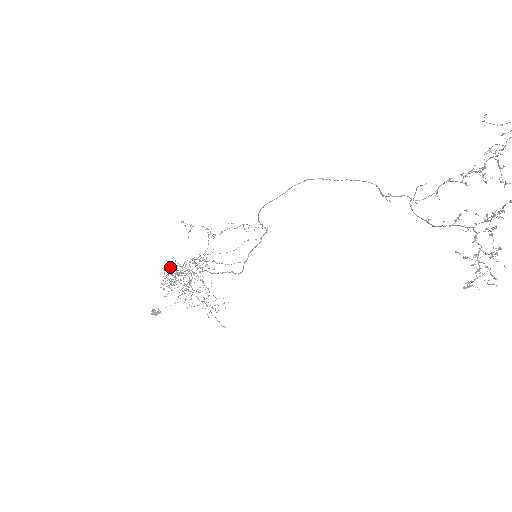
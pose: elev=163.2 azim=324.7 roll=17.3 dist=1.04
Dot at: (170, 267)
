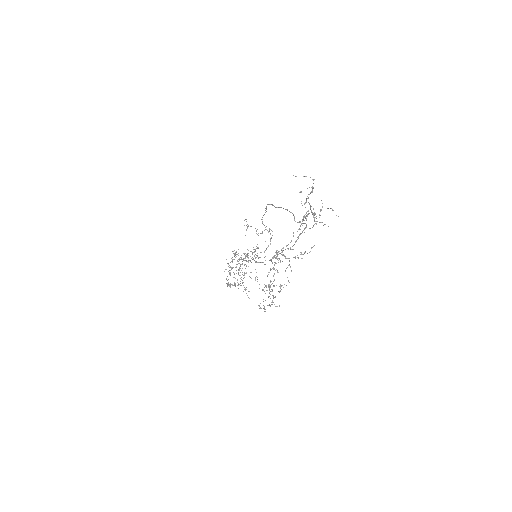
Dot at: occluded
